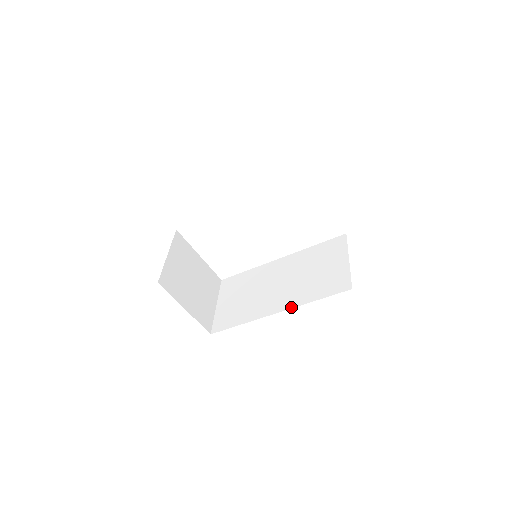
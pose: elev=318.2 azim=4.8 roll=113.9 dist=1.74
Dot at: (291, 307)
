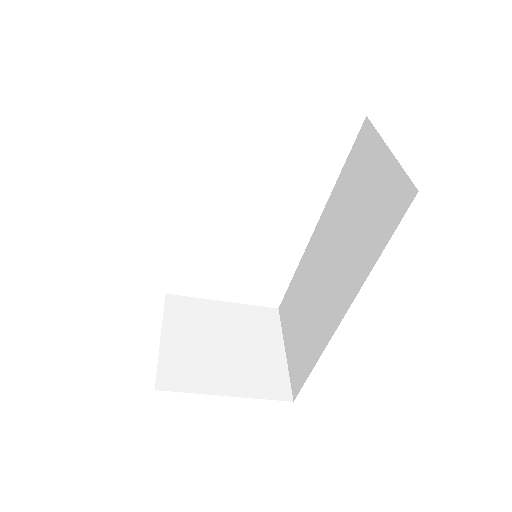
Dot at: (355, 294)
